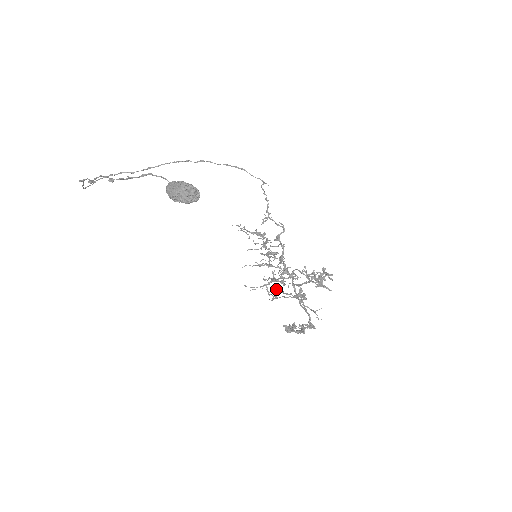
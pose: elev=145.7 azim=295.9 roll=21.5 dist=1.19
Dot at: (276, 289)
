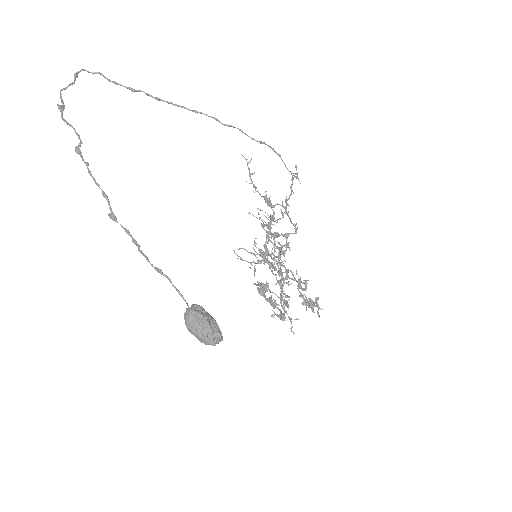
Dot at: occluded
